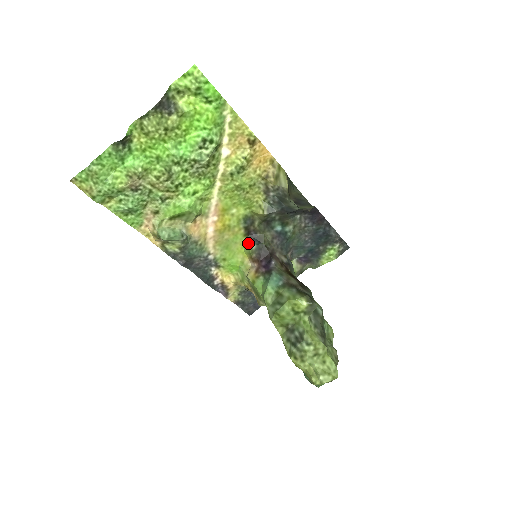
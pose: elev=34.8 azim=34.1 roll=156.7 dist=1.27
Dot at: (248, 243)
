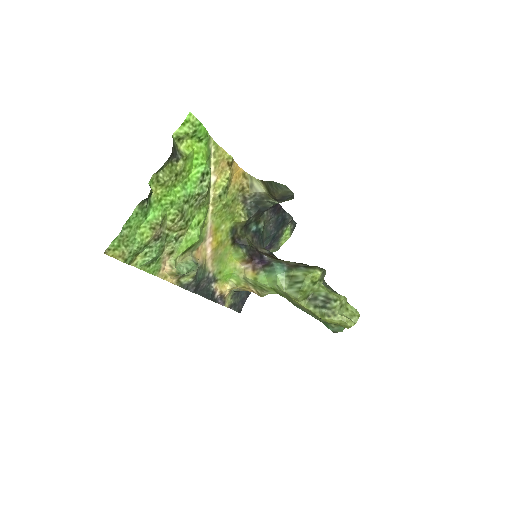
Dot at: (238, 250)
